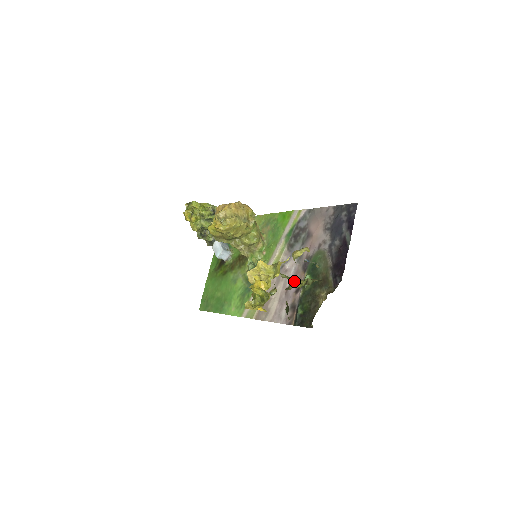
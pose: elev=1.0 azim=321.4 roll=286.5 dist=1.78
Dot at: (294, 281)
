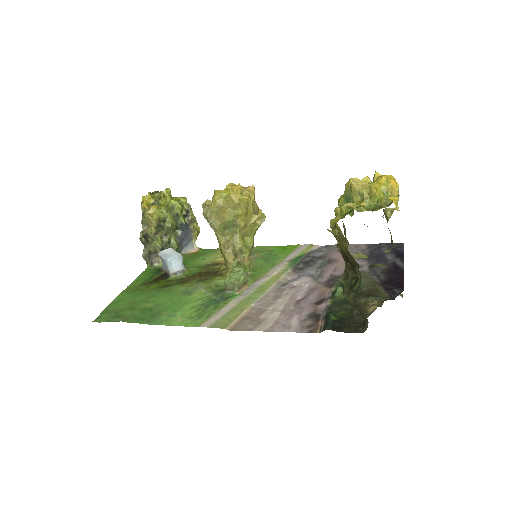
Dot at: occluded
